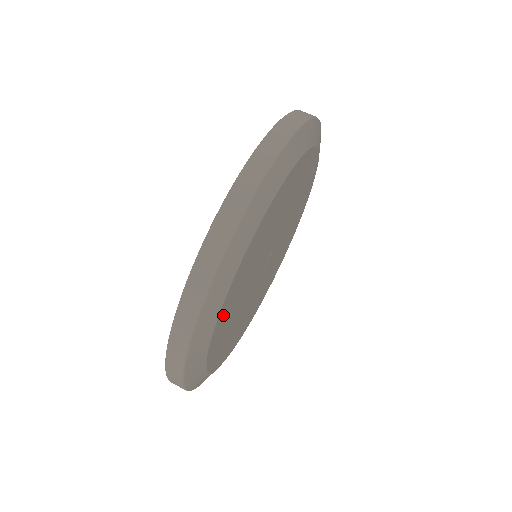
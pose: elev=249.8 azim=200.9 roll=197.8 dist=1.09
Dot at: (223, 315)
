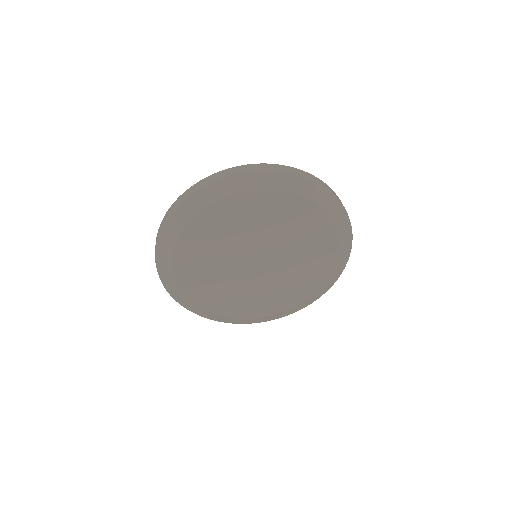
Dot at: (222, 209)
